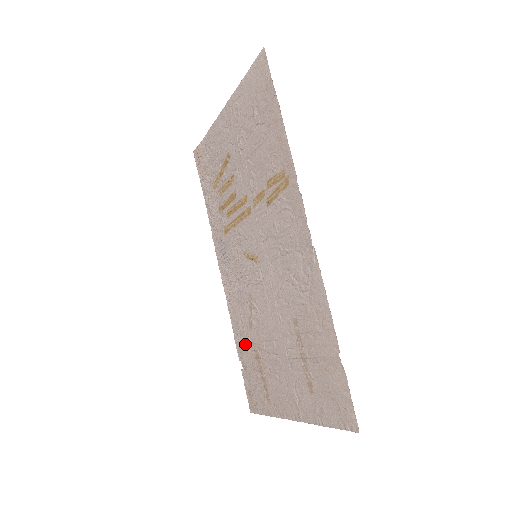
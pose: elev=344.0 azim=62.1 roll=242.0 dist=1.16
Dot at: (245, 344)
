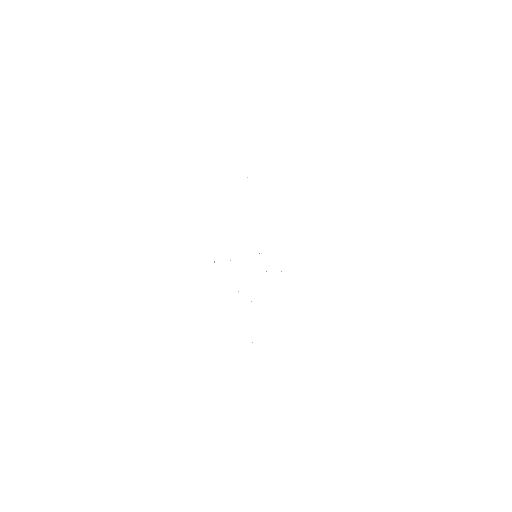
Dot at: occluded
